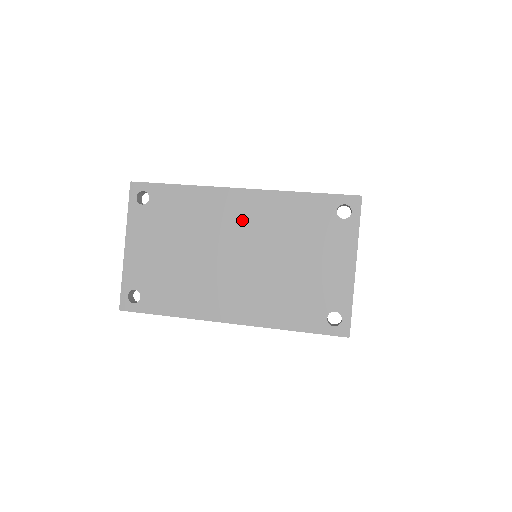
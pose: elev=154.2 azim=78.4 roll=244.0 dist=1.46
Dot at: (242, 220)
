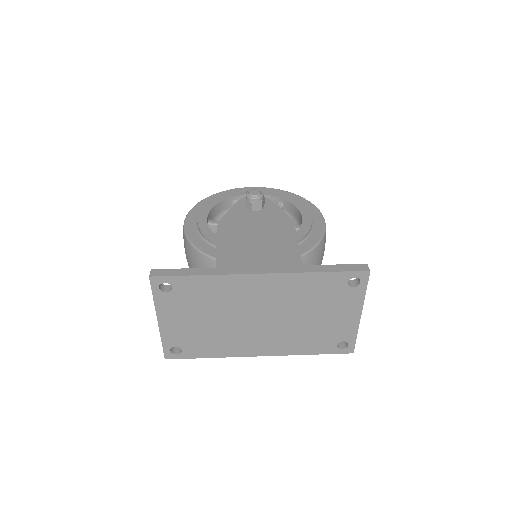
Dot at: (264, 295)
